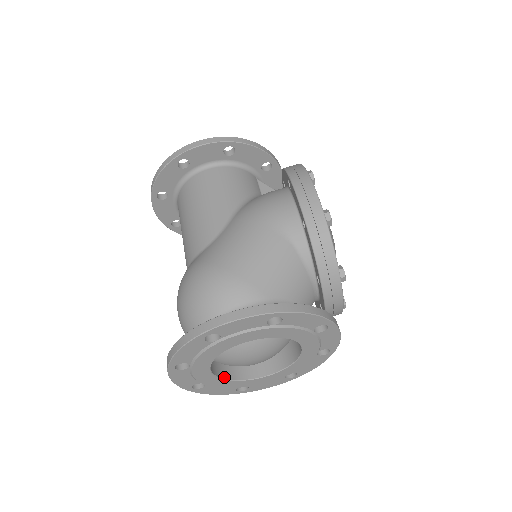
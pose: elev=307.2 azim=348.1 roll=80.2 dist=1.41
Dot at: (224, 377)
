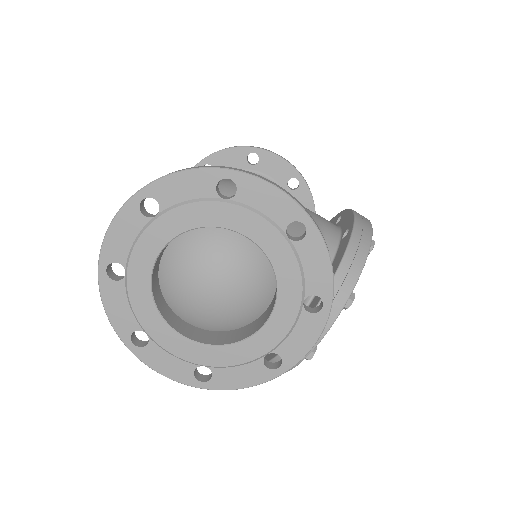
Dot at: (153, 287)
